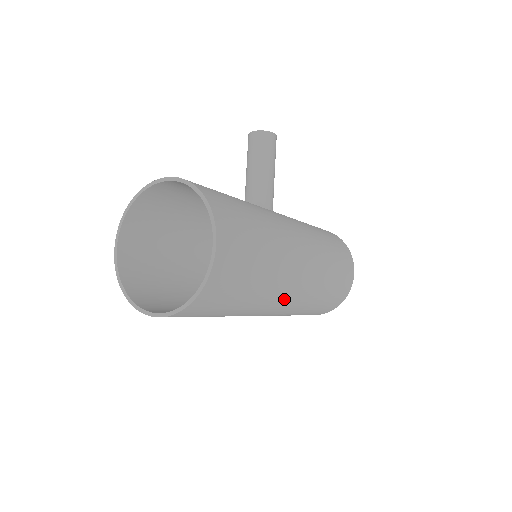
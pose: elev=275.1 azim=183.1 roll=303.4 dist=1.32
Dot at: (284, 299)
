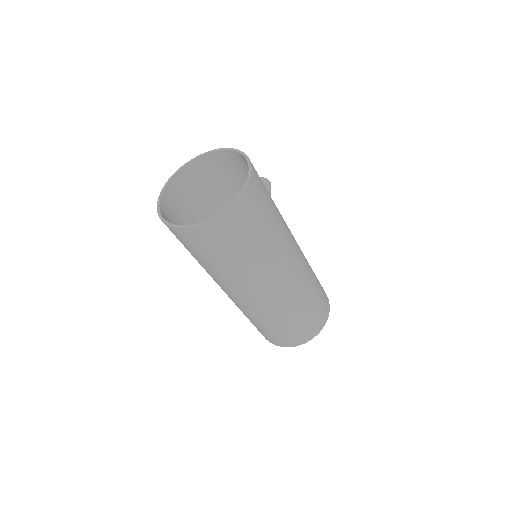
Dot at: (283, 273)
